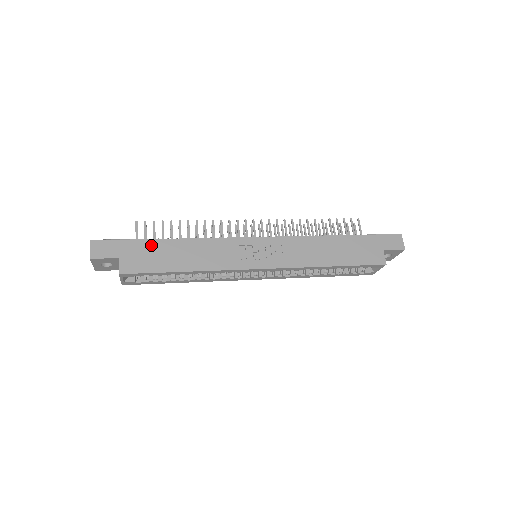
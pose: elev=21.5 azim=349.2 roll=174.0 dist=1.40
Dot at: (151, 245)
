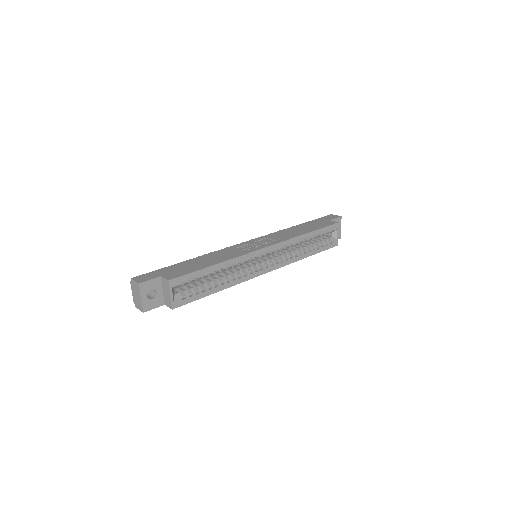
Dot at: (179, 265)
